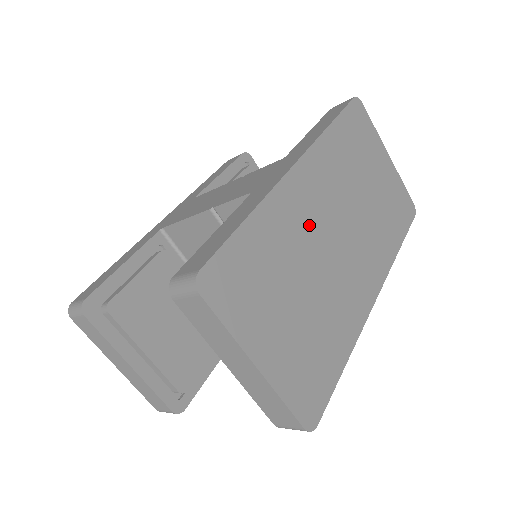
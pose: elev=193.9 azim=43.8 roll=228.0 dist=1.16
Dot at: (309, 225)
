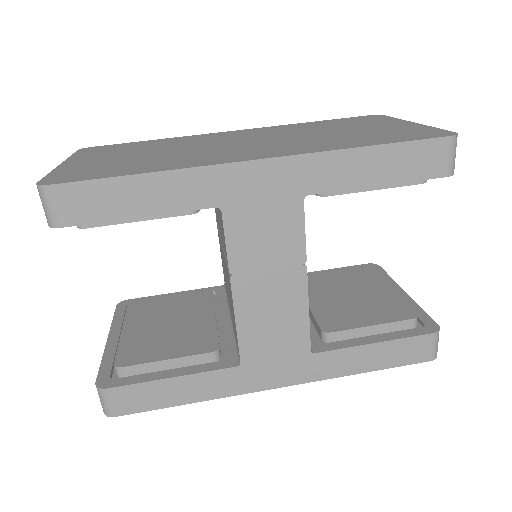
Dot at: (211, 141)
